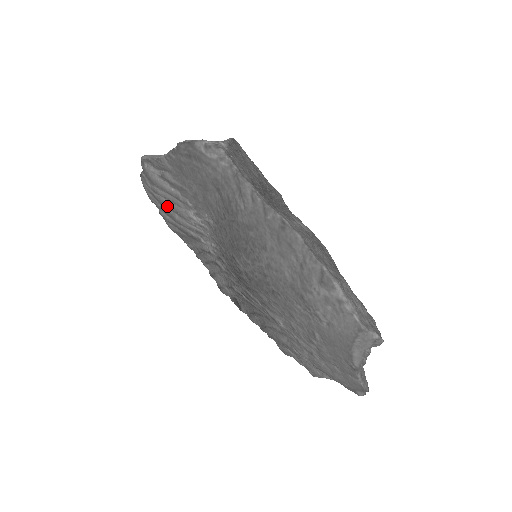
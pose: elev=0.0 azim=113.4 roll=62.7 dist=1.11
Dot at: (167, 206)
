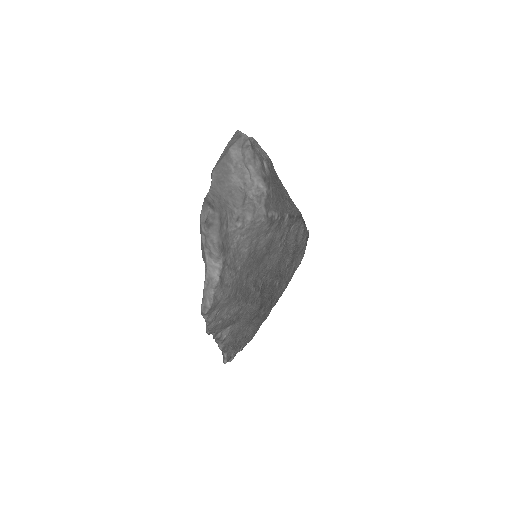
Dot at: occluded
